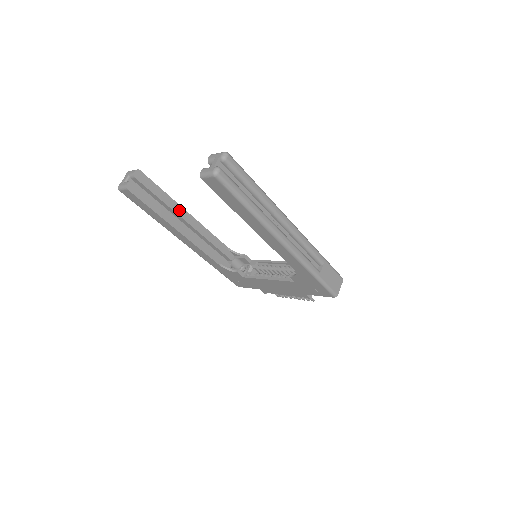
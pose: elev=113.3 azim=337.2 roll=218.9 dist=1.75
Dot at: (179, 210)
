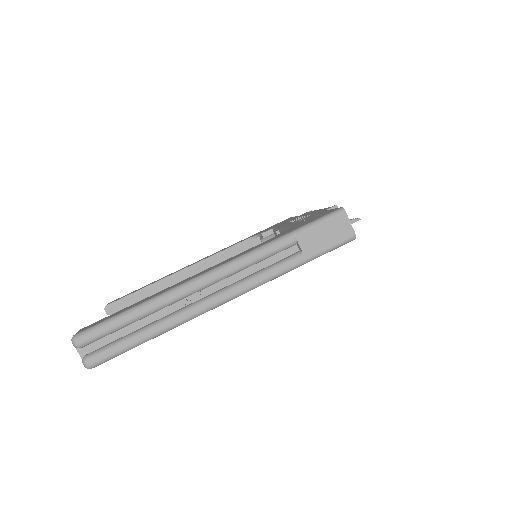
Dot at: (169, 282)
